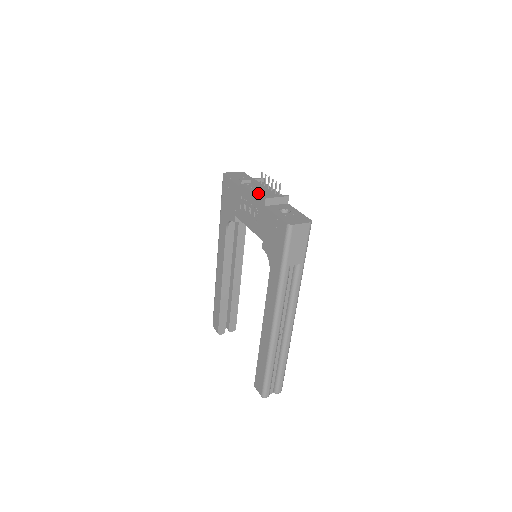
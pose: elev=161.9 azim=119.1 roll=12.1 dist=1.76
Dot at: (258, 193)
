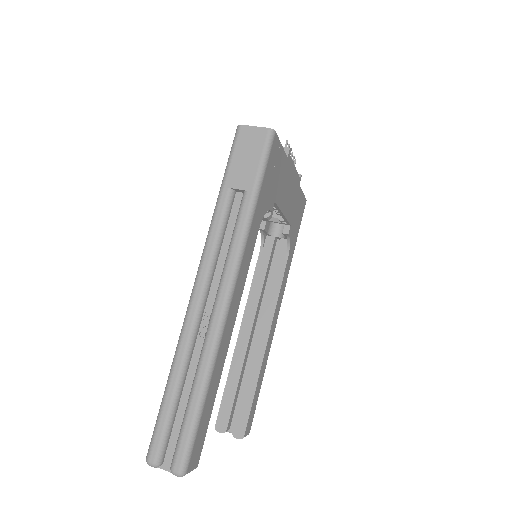
Dot at: occluded
